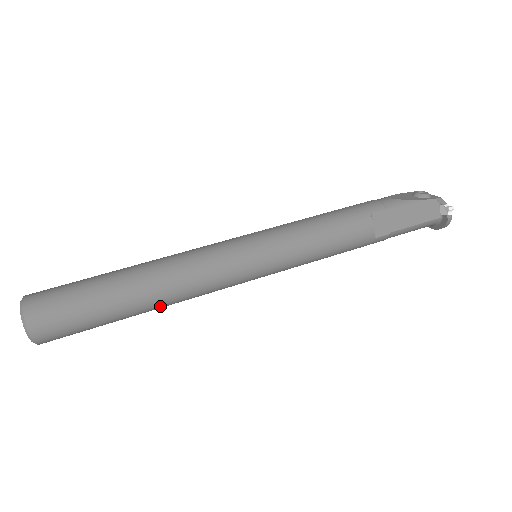
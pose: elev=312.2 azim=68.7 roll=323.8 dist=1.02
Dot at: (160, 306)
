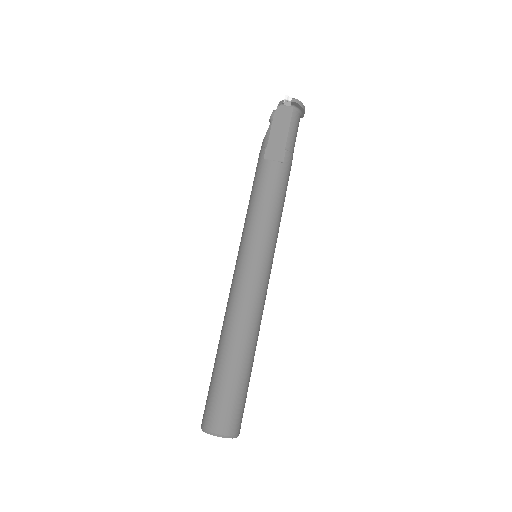
Dot at: (253, 339)
